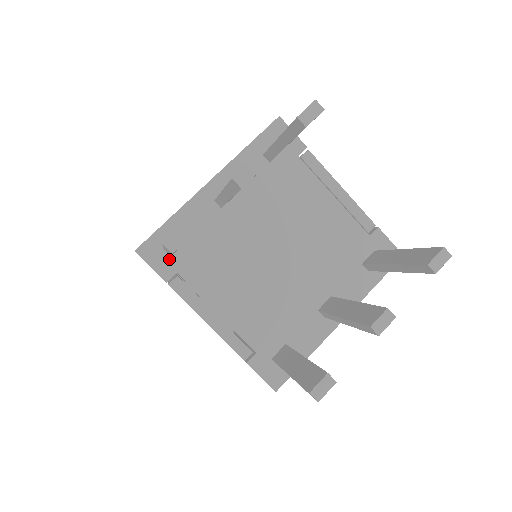
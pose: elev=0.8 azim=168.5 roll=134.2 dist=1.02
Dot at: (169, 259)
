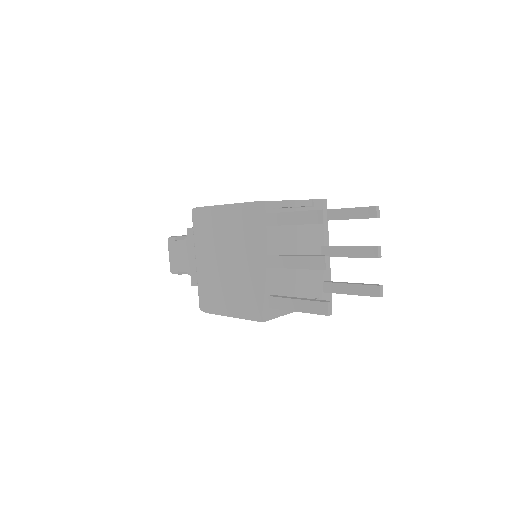
Dot at: (274, 309)
